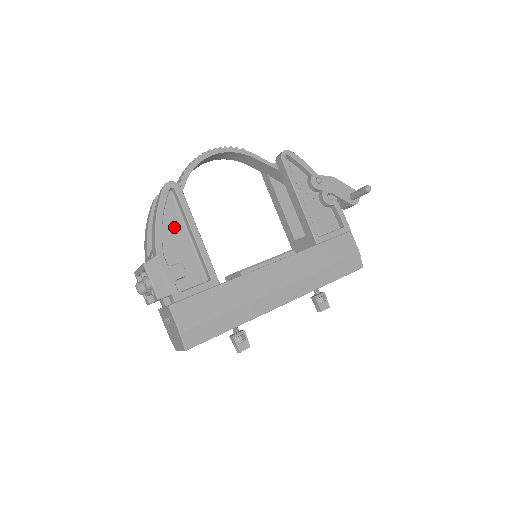
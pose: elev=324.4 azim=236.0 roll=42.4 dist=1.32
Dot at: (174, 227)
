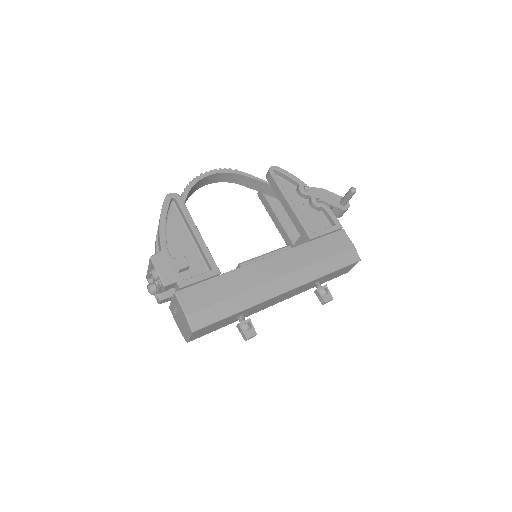
Dot at: (177, 230)
